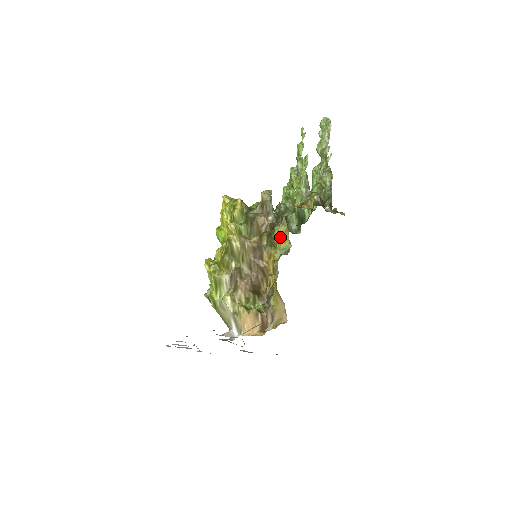
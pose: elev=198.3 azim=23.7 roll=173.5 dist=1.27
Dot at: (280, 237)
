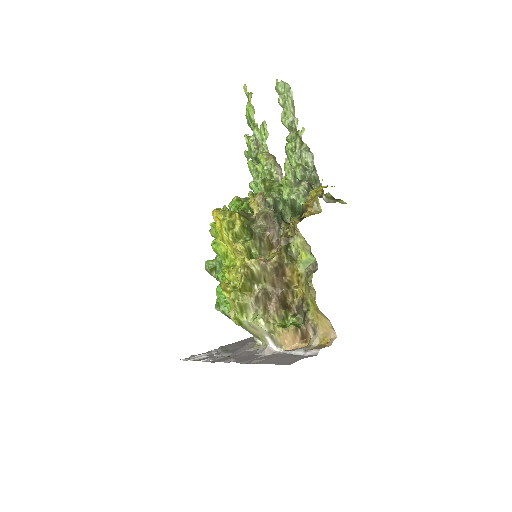
Dot at: (298, 250)
